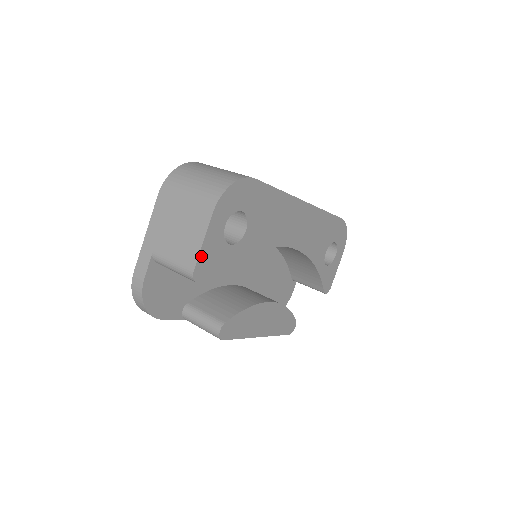
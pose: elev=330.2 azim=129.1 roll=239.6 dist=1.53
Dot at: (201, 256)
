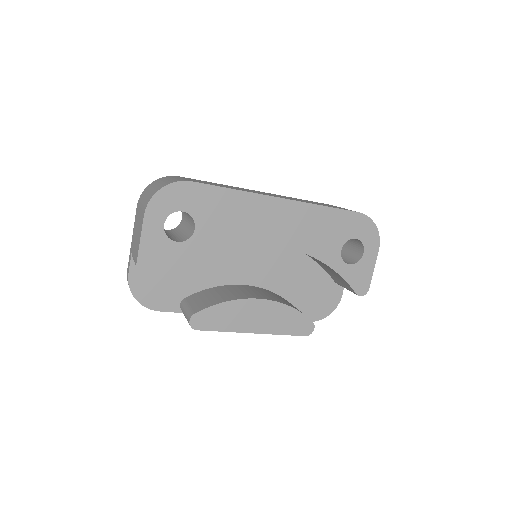
Dot at: (142, 252)
